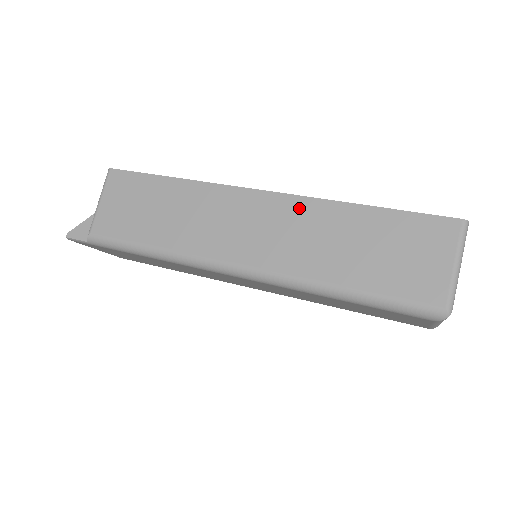
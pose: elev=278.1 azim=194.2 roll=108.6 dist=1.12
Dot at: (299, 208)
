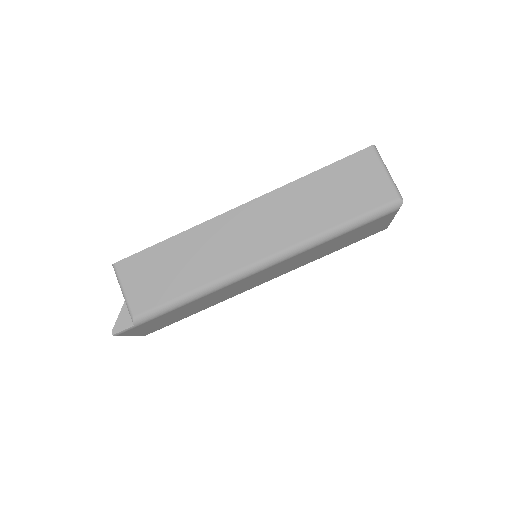
Dot at: (274, 200)
